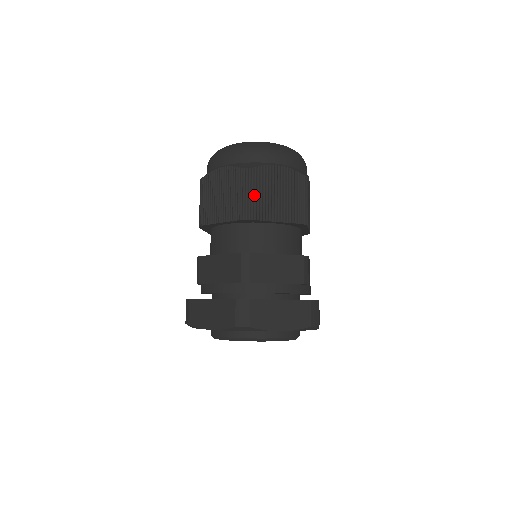
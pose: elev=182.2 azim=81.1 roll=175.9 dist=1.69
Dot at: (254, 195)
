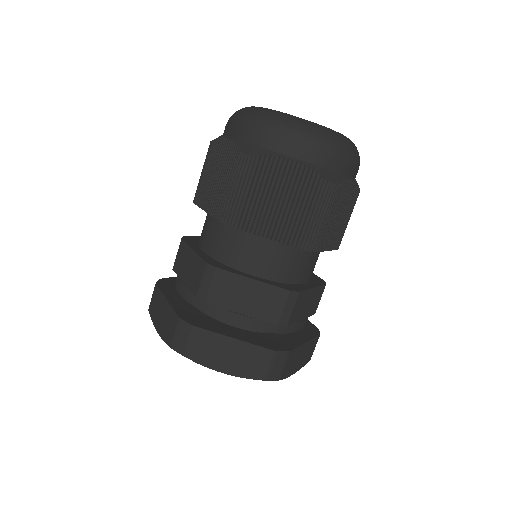
Dot at: (244, 195)
